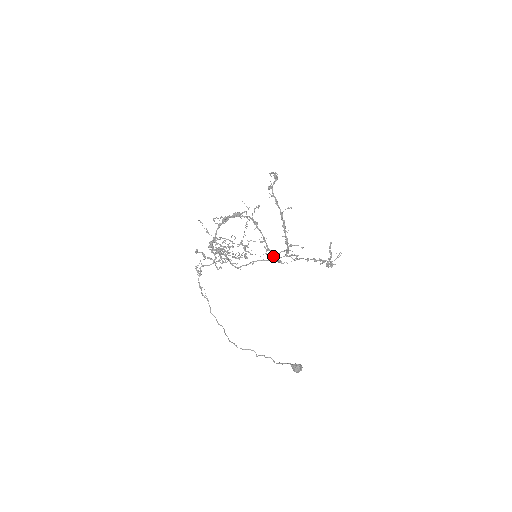
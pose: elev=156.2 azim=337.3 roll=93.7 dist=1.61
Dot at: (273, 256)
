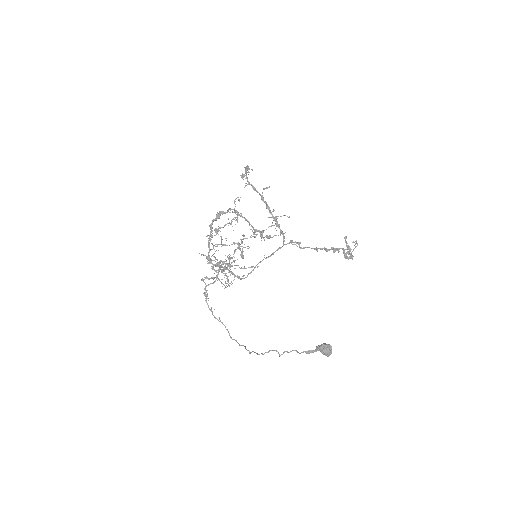
Dot at: (261, 235)
